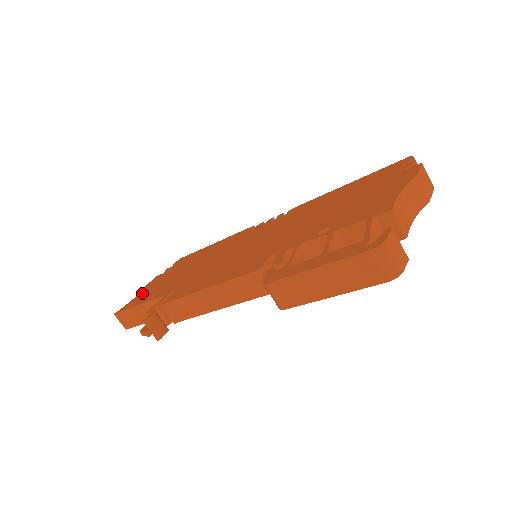
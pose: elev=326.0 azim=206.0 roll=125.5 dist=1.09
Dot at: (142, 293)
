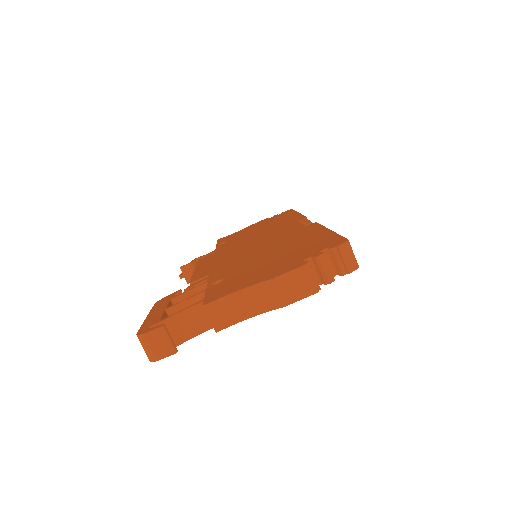
Dot at: (239, 232)
